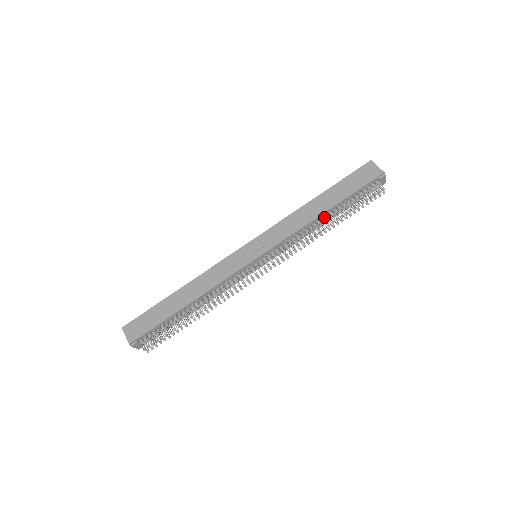
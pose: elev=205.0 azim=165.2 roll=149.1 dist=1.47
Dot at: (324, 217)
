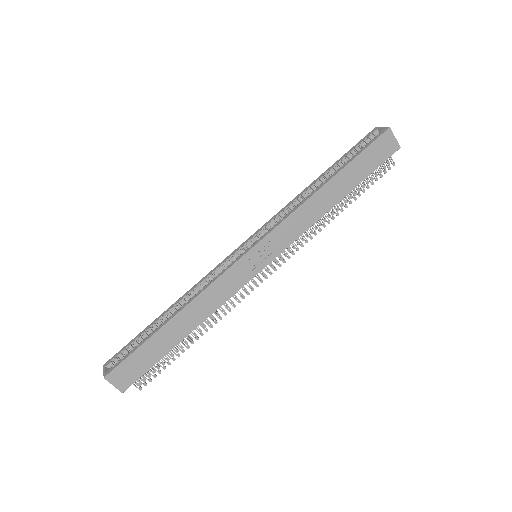
Dot at: (333, 204)
